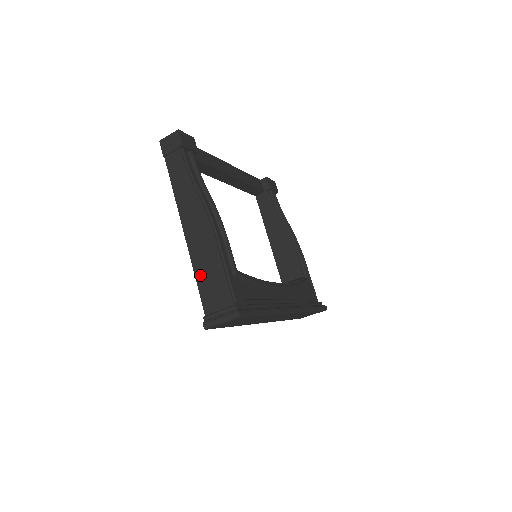
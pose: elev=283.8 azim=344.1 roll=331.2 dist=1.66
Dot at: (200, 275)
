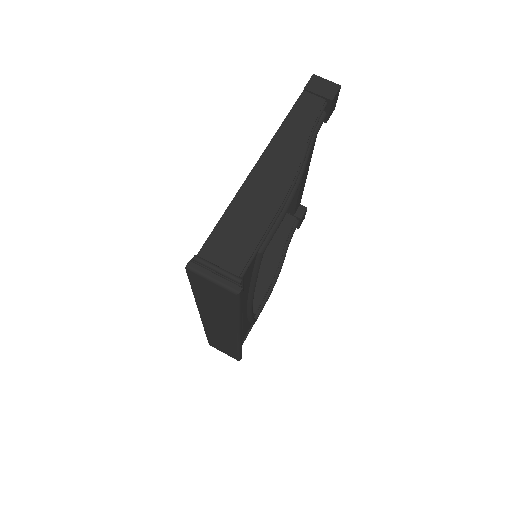
Dot at: (232, 216)
